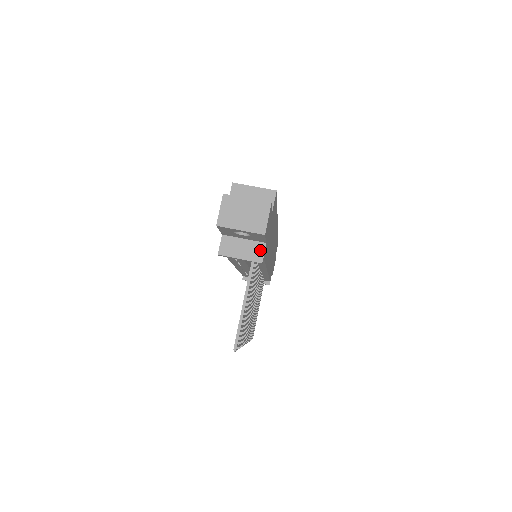
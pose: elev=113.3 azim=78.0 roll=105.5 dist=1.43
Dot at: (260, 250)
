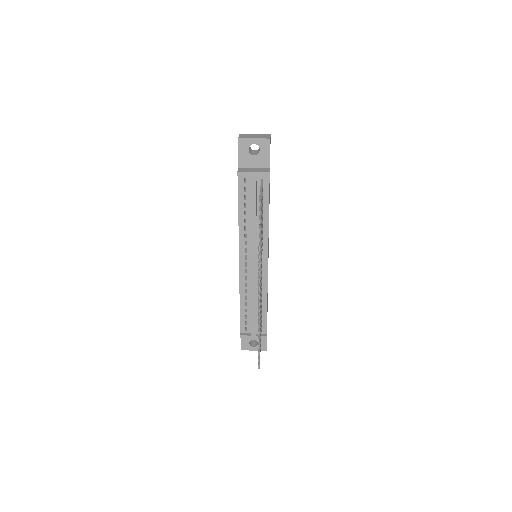
Dot at: (266, 169)
